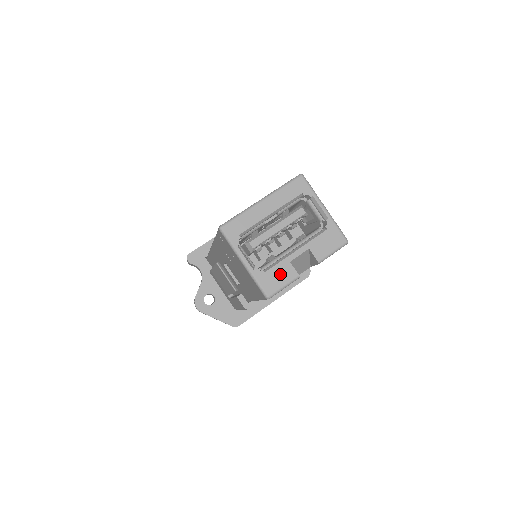
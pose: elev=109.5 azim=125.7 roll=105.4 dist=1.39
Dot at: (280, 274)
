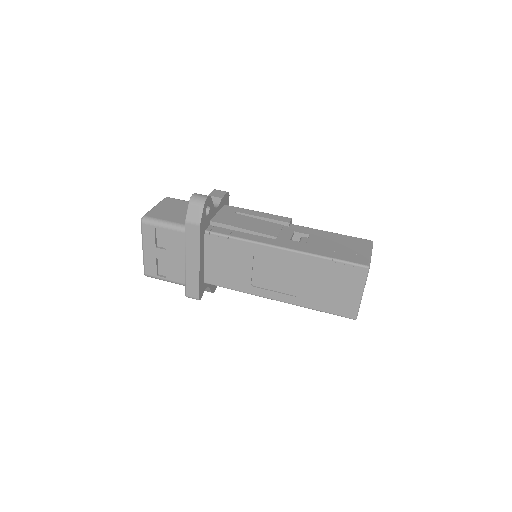
Dot at: occluded
